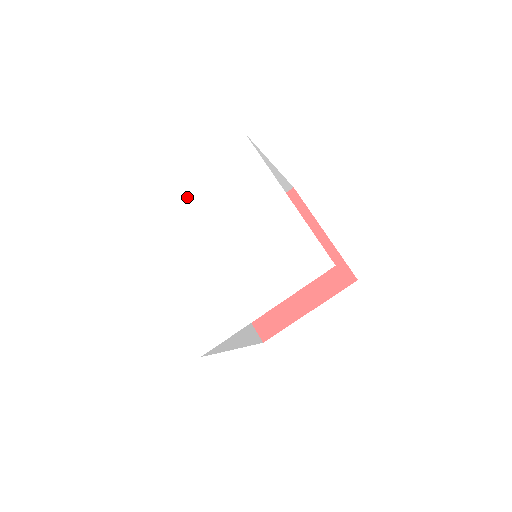
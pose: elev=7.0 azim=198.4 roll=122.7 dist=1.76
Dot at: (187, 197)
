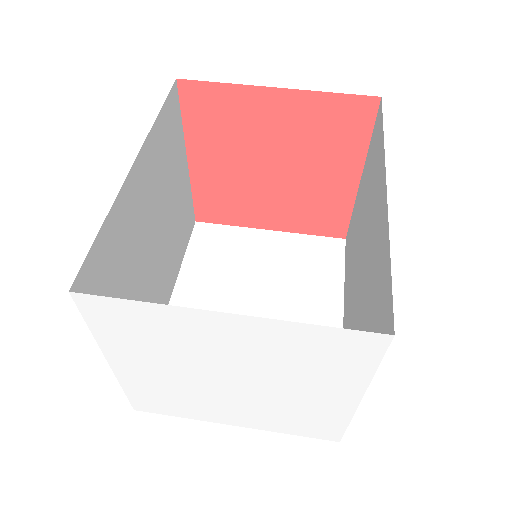
Dot at: (214, 327)
